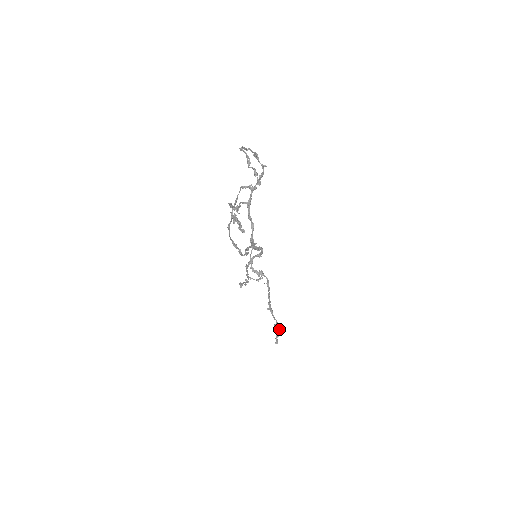
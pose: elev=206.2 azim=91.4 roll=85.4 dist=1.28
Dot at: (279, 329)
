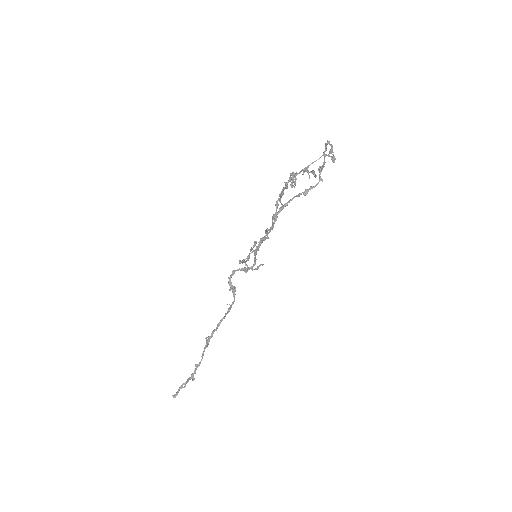
Dot at: occluded
